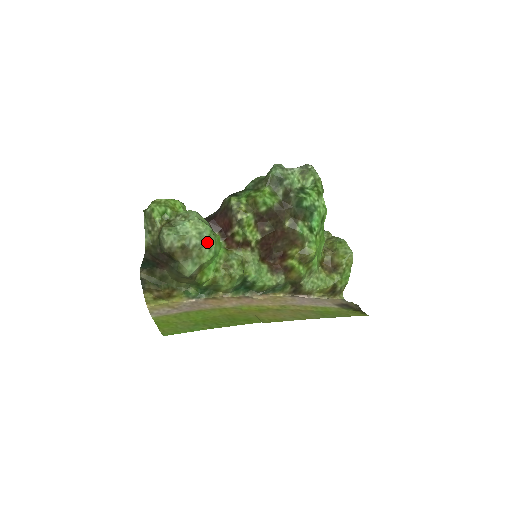
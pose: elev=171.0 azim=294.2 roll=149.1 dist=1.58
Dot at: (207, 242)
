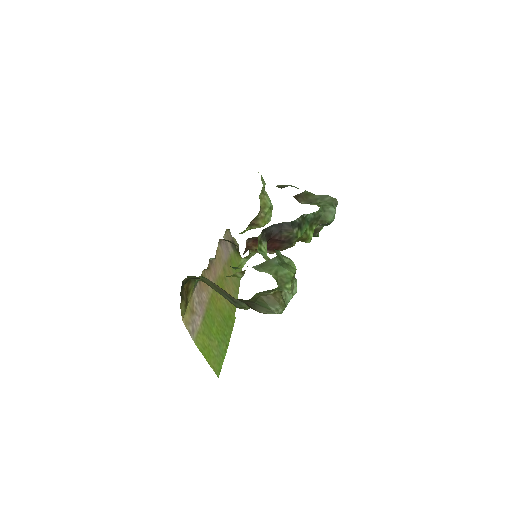
Dot at: occluded
